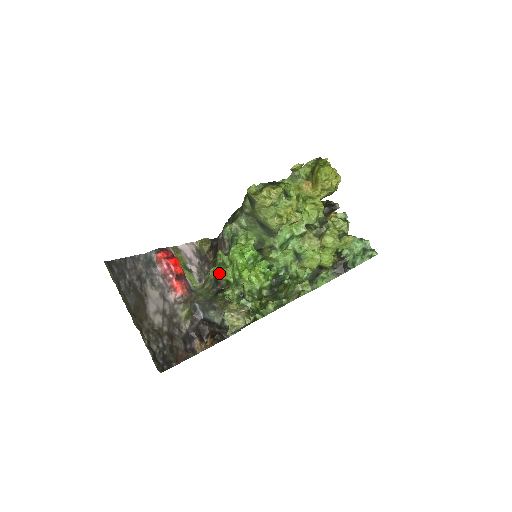
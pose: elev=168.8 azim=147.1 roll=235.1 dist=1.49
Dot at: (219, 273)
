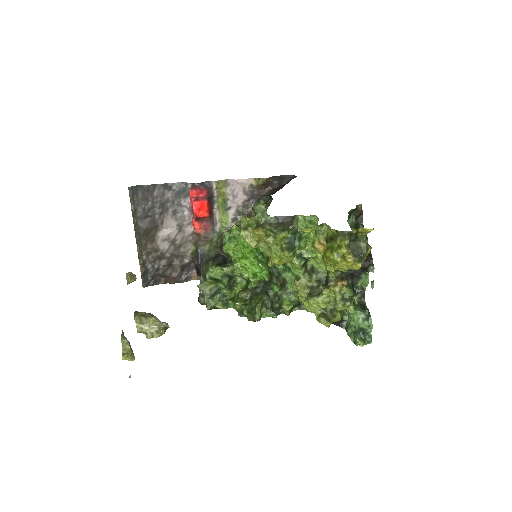
Dot at: (224, 243)
